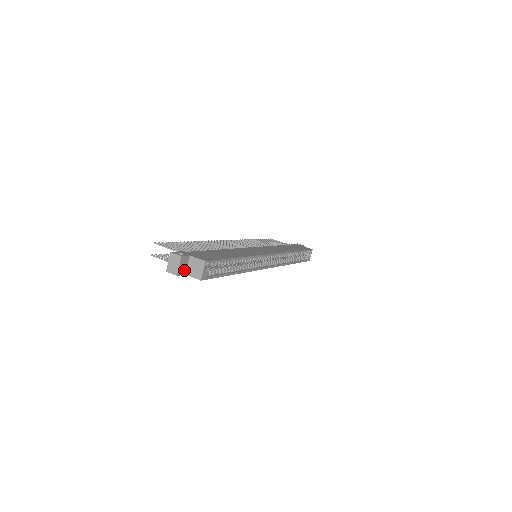
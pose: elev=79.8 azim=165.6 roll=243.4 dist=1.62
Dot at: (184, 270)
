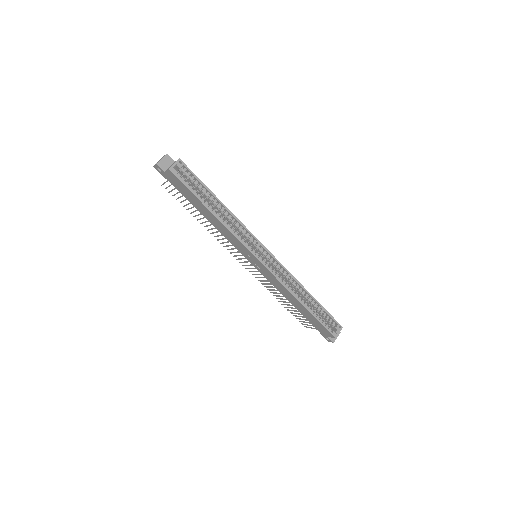
Dot at: (165, 168)
